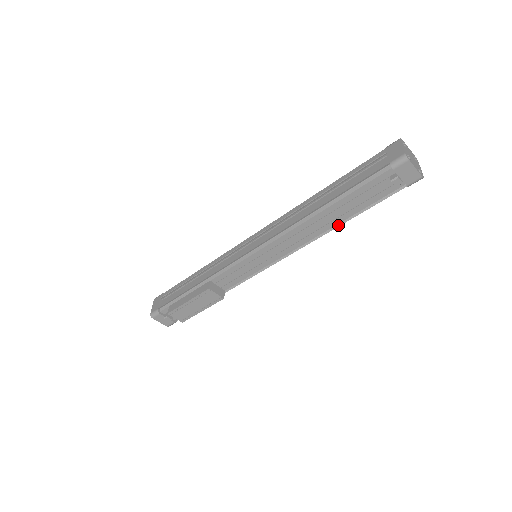
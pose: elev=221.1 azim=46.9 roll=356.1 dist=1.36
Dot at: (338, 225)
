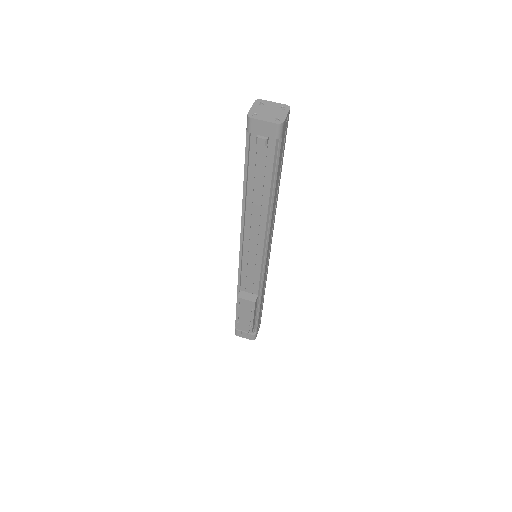
Dot at: (272, 201)
